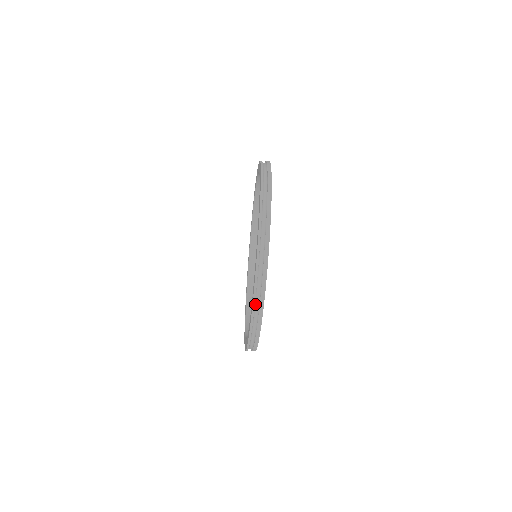
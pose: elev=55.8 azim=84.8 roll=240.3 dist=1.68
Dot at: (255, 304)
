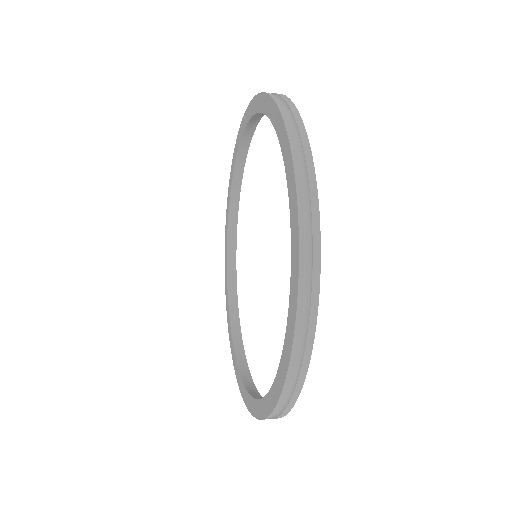
Dot at: (295, 351)
